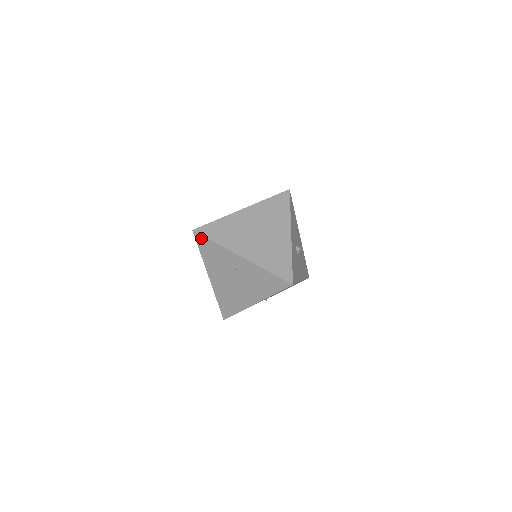
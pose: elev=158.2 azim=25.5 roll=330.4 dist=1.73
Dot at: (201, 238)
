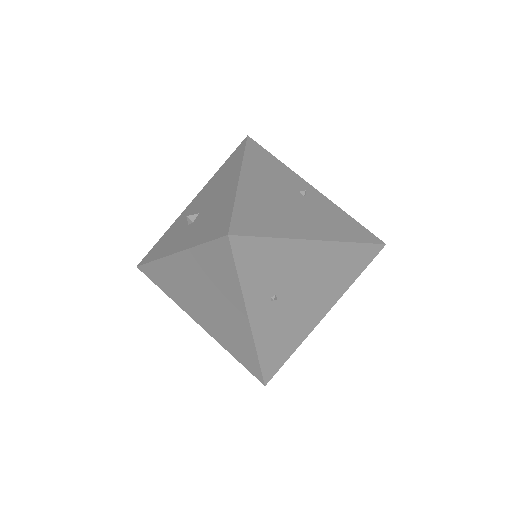
Dot at: (257, 146)
